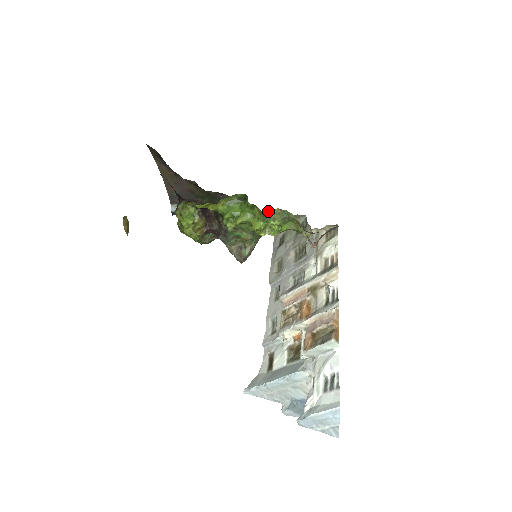
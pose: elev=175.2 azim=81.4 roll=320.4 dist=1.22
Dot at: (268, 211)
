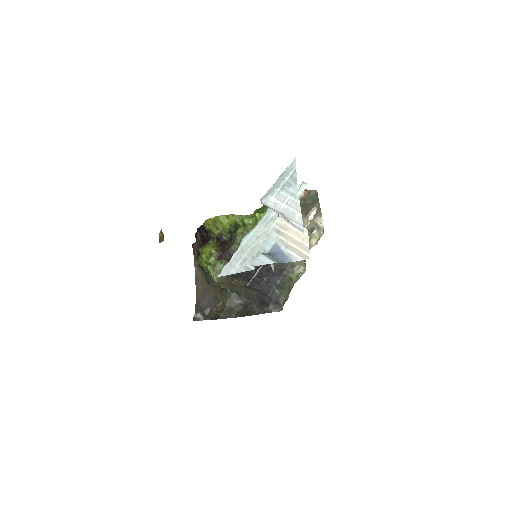
Dot at: (278, 308)
